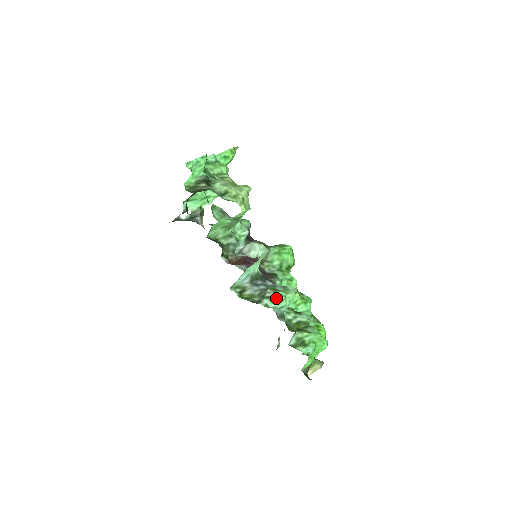
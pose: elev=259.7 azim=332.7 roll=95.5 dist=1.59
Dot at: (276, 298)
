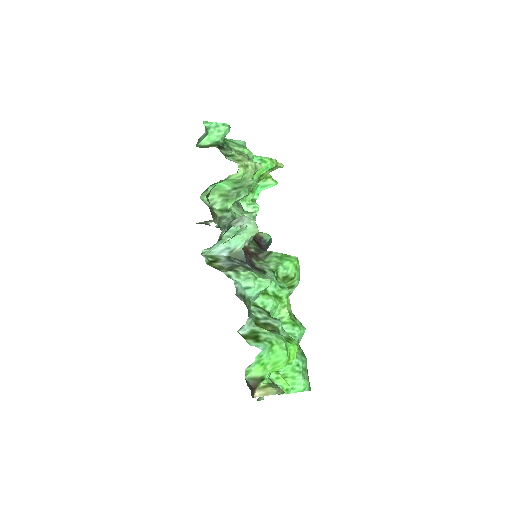
Dot at: (244, 275)
